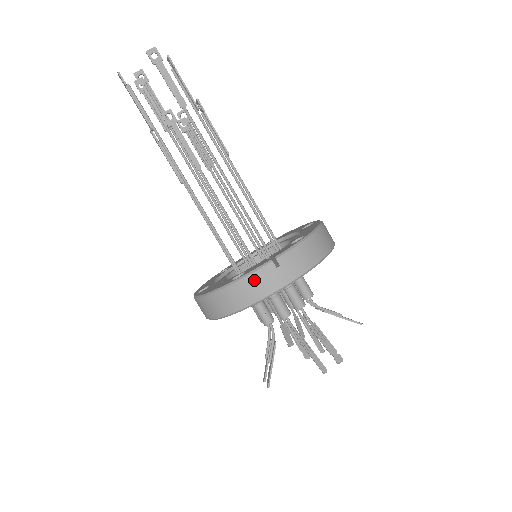
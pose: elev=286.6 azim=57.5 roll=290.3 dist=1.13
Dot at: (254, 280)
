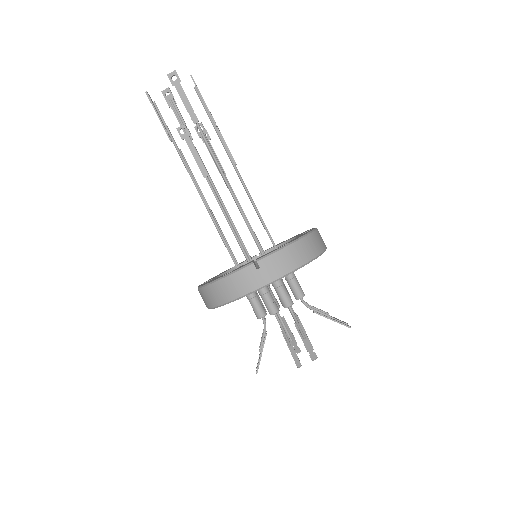
Dot at: (237, 278)
